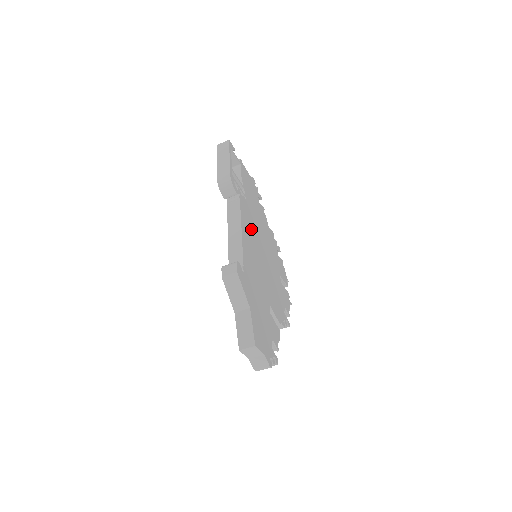
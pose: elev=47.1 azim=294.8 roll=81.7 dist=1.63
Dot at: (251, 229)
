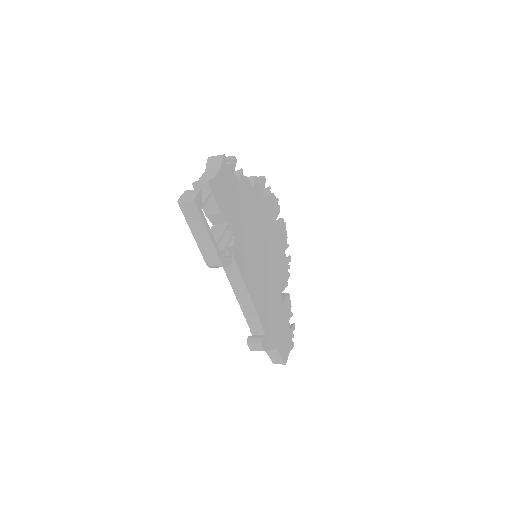
Dot at: (251, 261)
